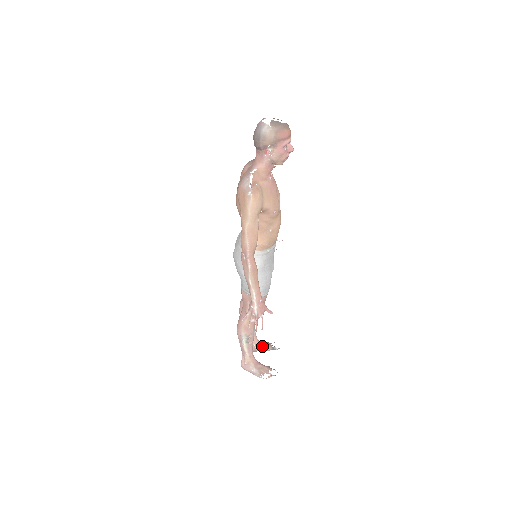
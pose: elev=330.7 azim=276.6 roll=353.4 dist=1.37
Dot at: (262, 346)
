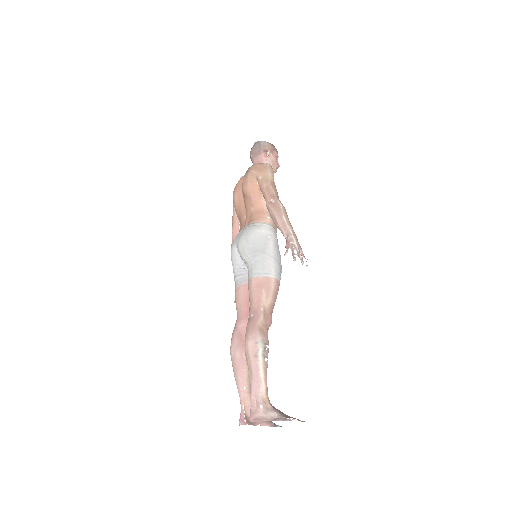
Dot at: occluded
